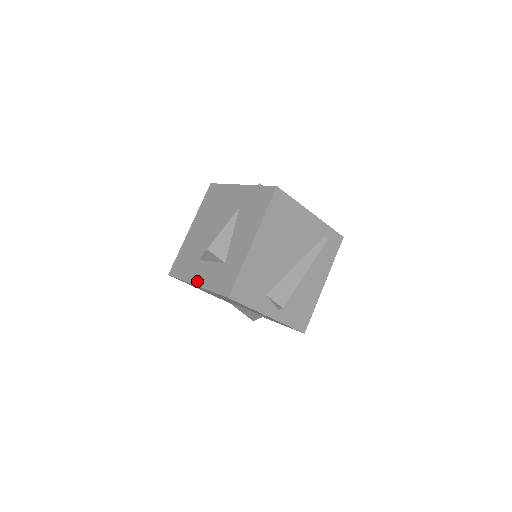
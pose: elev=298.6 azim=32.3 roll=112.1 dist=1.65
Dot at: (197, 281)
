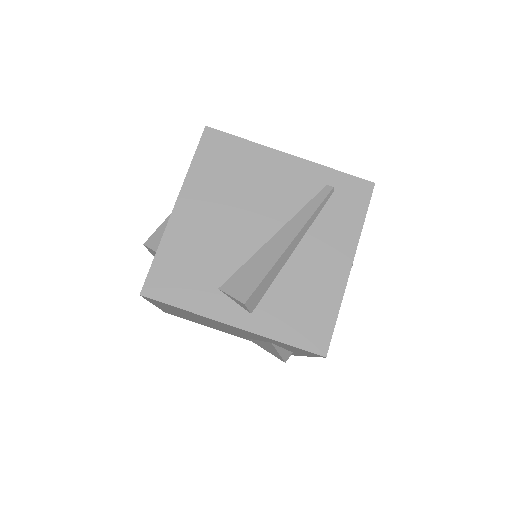
Dot at: occluded
